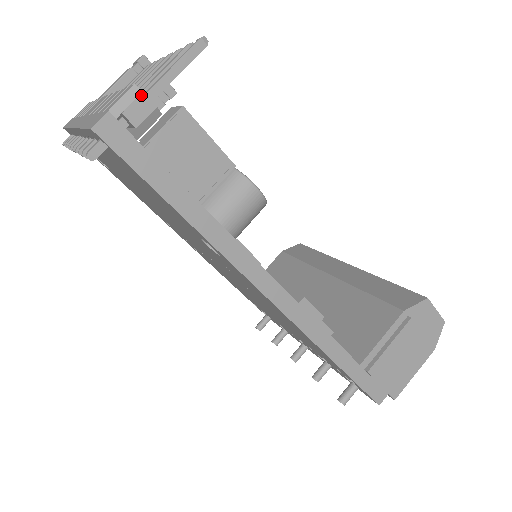
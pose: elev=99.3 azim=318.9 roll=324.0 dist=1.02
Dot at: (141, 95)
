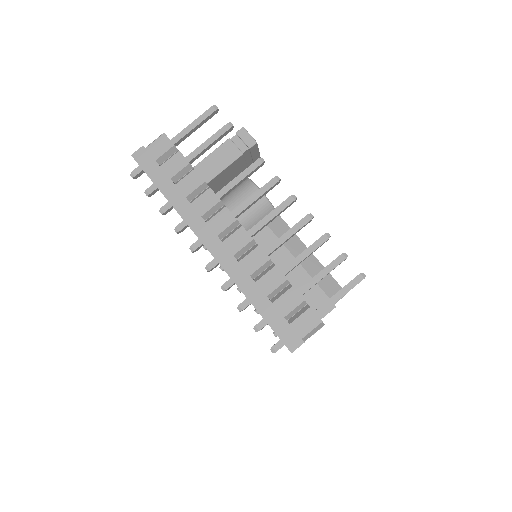
Dot at: occluded
